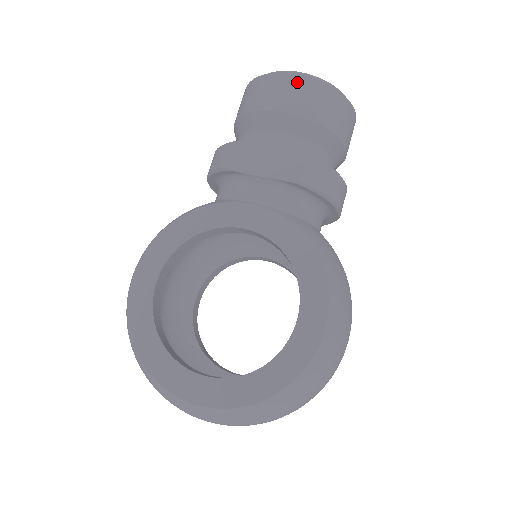
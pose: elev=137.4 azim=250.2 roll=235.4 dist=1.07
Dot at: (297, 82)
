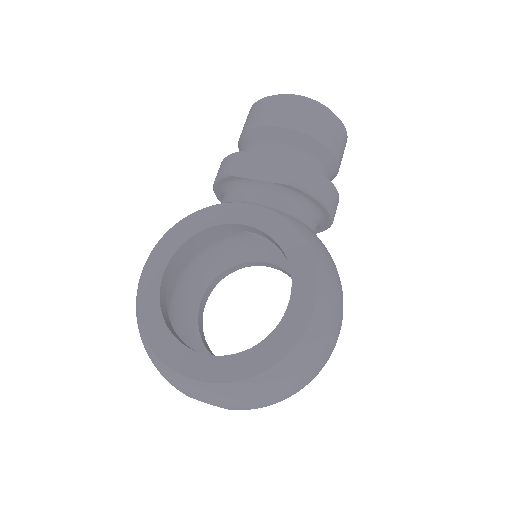
Dot at: (292, 102)
